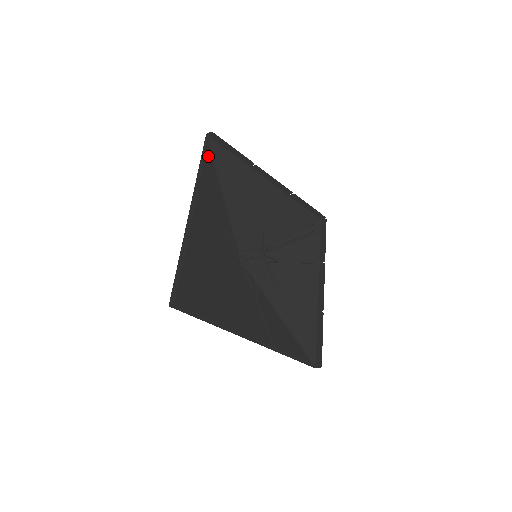
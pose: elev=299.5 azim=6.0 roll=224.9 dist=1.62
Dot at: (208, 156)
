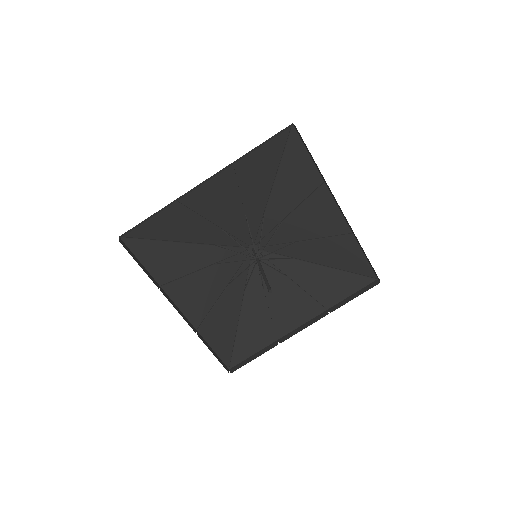
Dot at: (278, 144)
